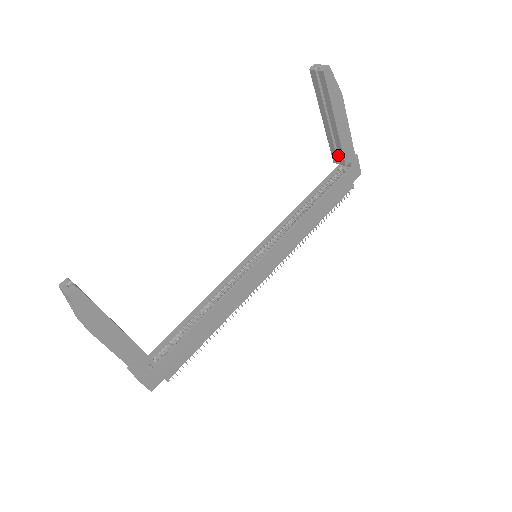
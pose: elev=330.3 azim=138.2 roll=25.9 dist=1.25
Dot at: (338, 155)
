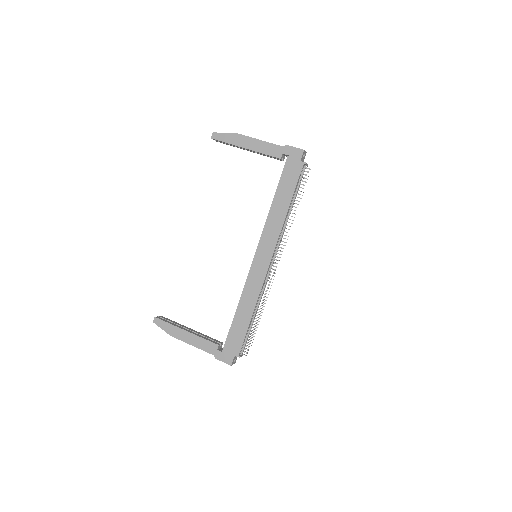
Dot at: occluded
